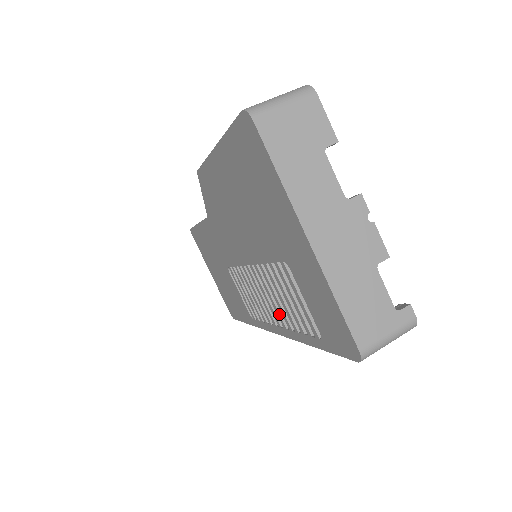
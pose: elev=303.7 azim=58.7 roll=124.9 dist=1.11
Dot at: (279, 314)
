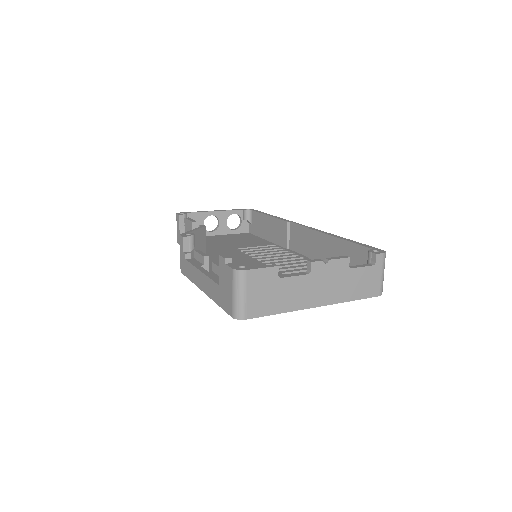
Dot at: occluded
